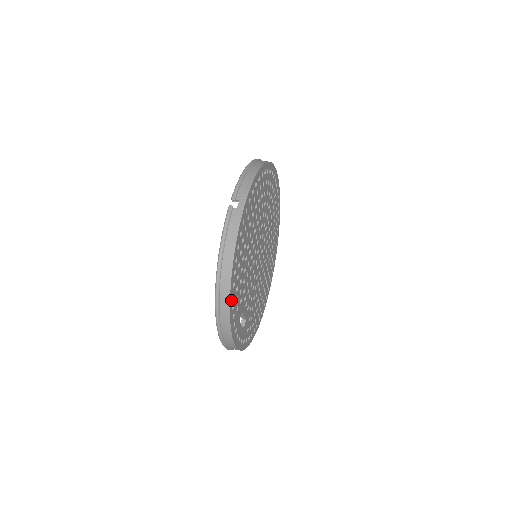
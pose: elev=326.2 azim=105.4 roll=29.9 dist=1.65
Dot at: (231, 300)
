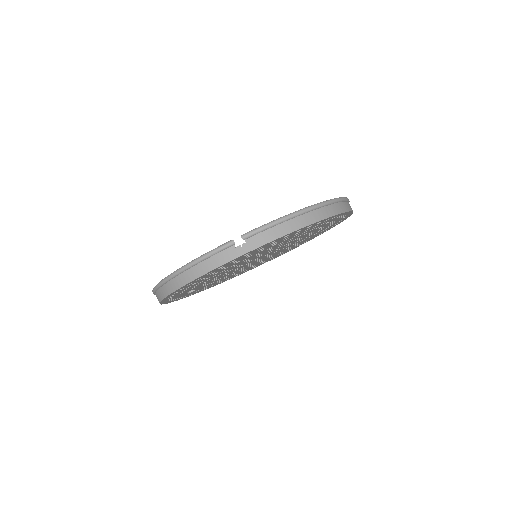
Dot at: (171, 295)
